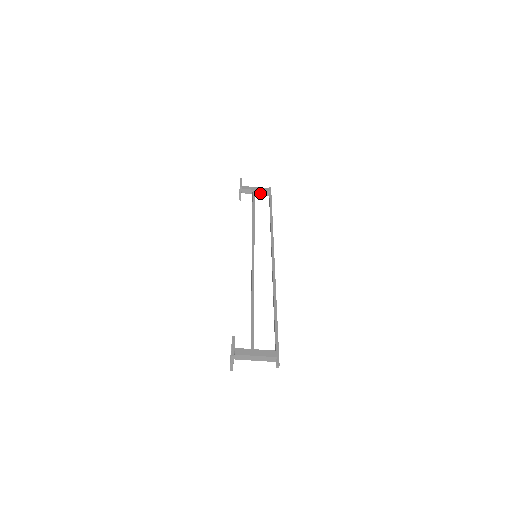
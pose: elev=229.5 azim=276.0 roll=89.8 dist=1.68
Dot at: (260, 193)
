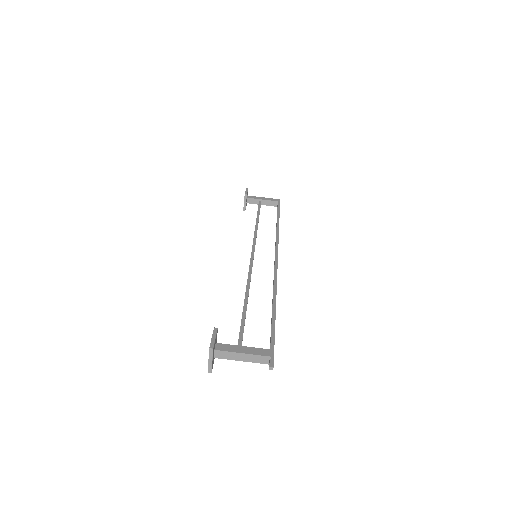
Dot at: (267, 203)
